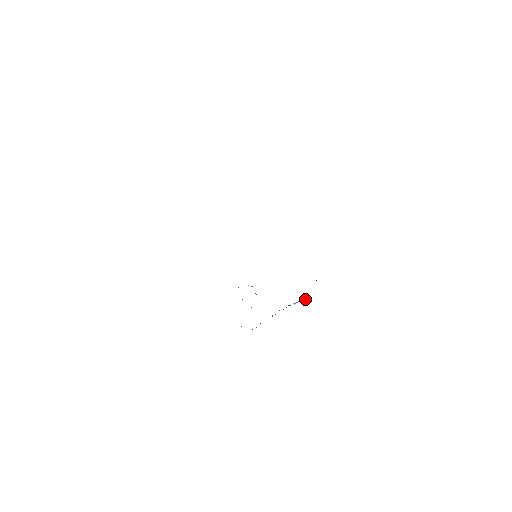
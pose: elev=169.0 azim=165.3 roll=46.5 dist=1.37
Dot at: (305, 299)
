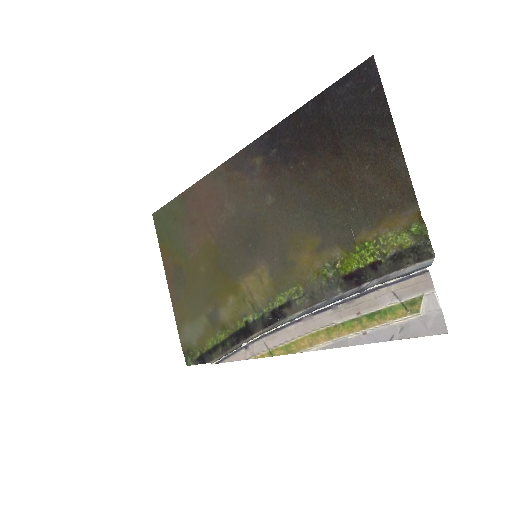
Dot at: (226, 356)
